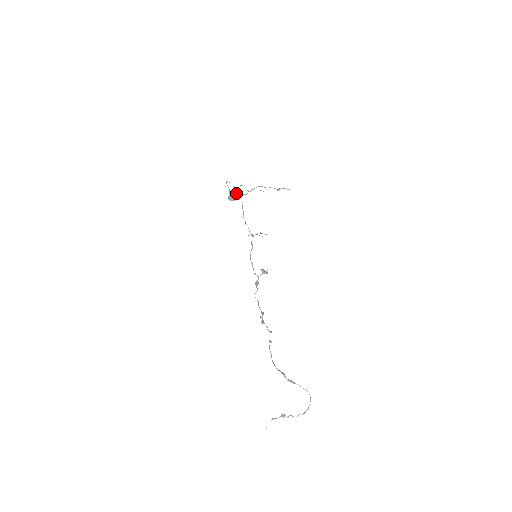
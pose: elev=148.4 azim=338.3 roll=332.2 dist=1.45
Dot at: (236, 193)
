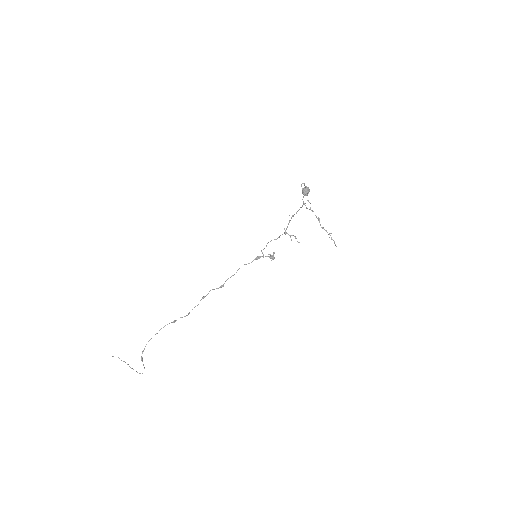
Dot at: occluded
